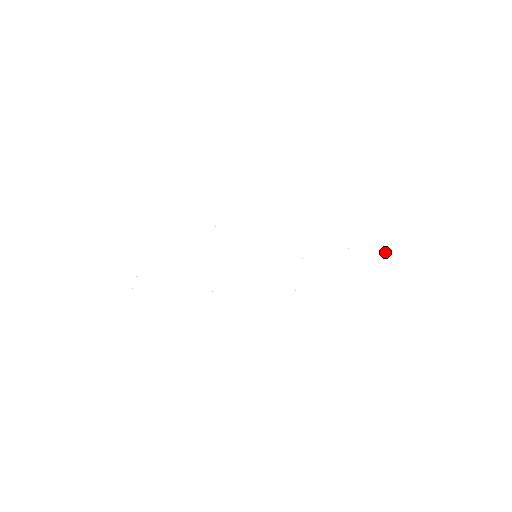
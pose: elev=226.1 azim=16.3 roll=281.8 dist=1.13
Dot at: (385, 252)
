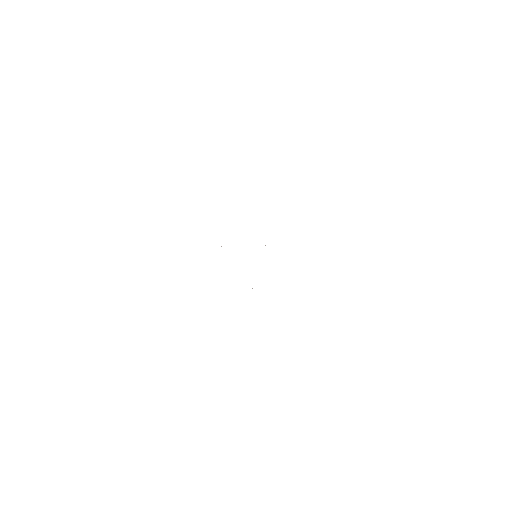
Dot at: occluded
